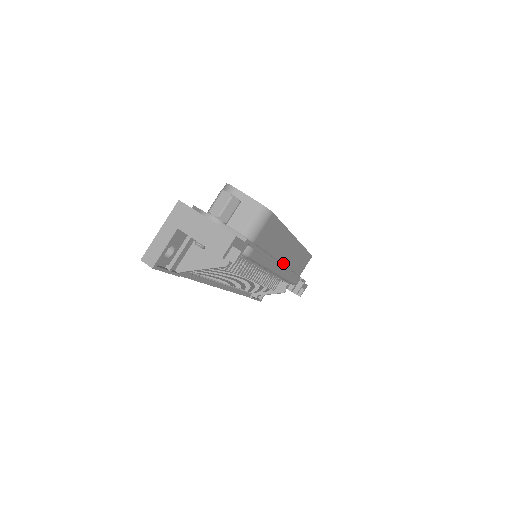
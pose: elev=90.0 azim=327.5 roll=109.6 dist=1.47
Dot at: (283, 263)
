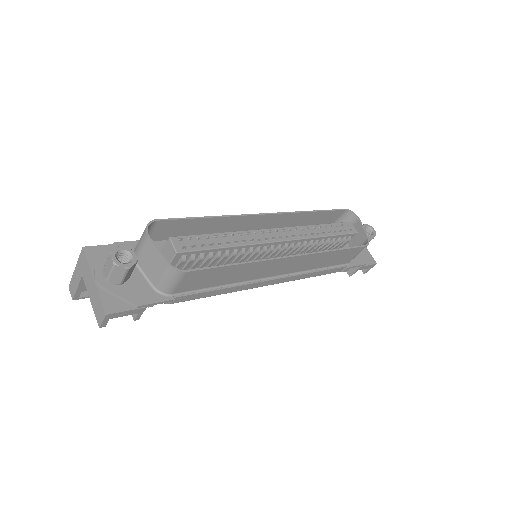
Dot at: (281, 274)
